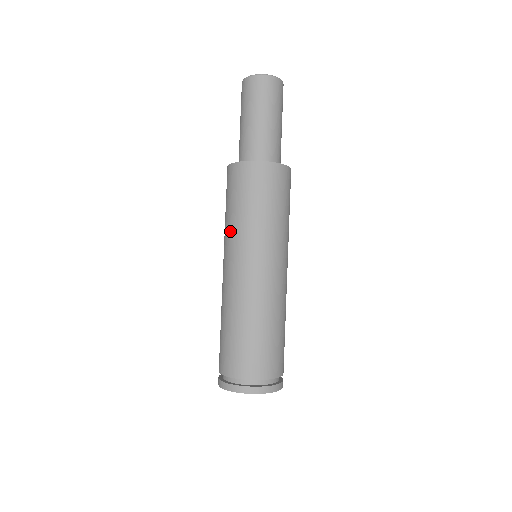
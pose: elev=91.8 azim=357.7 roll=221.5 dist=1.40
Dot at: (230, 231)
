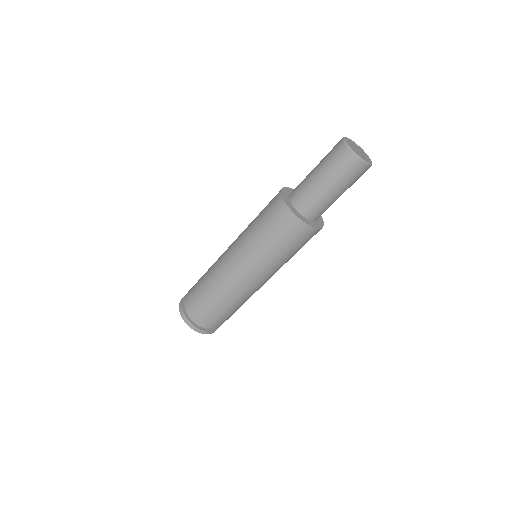
Dot at: (249, 241)
